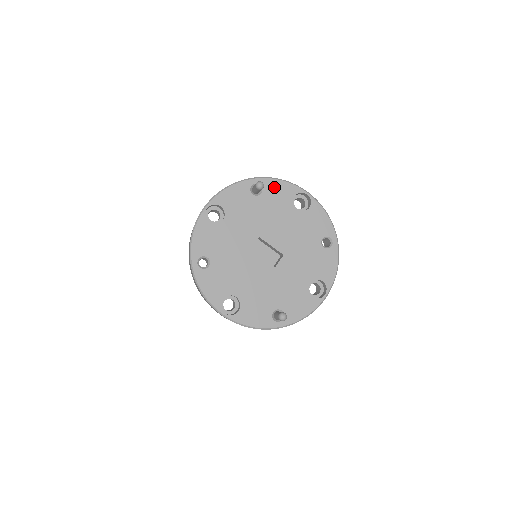
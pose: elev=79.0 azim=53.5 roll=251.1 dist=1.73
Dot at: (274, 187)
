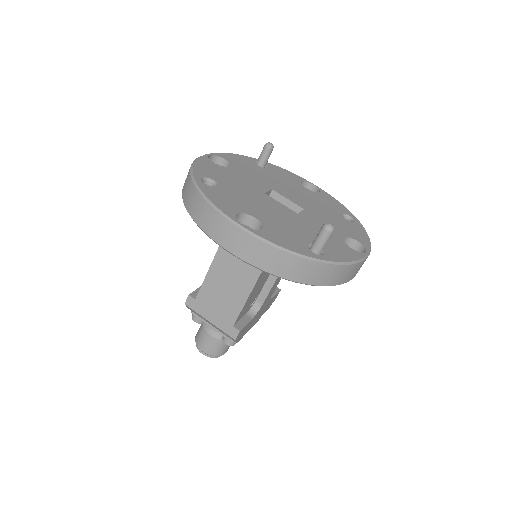
Dot at: (279, 170)
